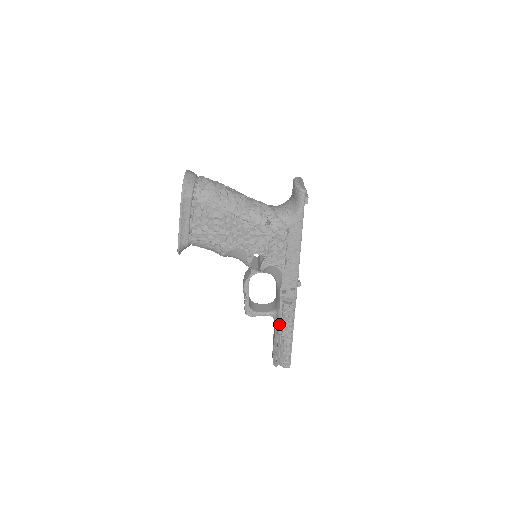
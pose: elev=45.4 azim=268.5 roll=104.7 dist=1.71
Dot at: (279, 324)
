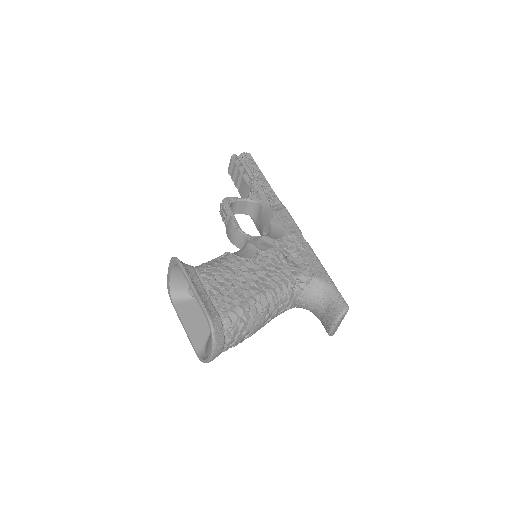
Dot at: occluded
